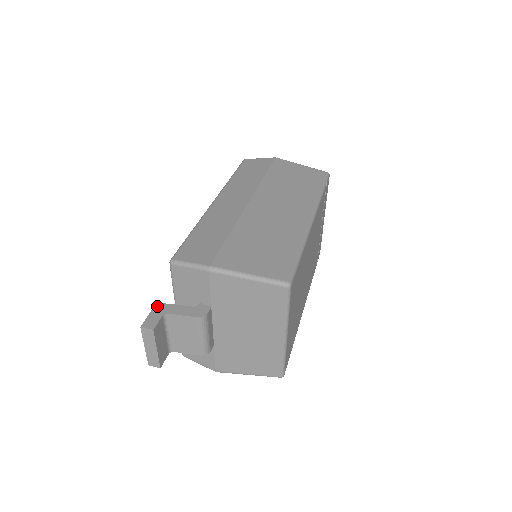
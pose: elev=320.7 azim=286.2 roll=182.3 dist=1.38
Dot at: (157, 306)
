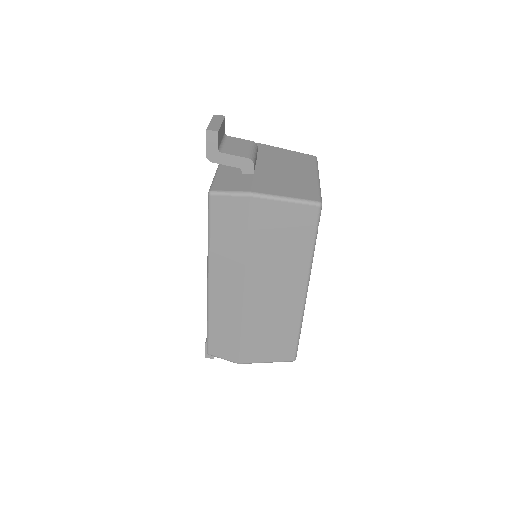
Dot at: occluded
